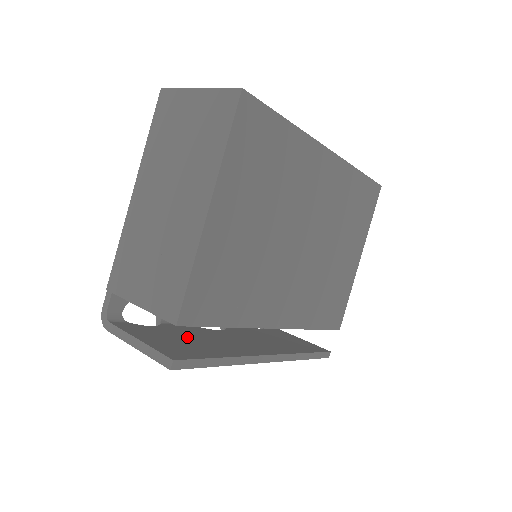
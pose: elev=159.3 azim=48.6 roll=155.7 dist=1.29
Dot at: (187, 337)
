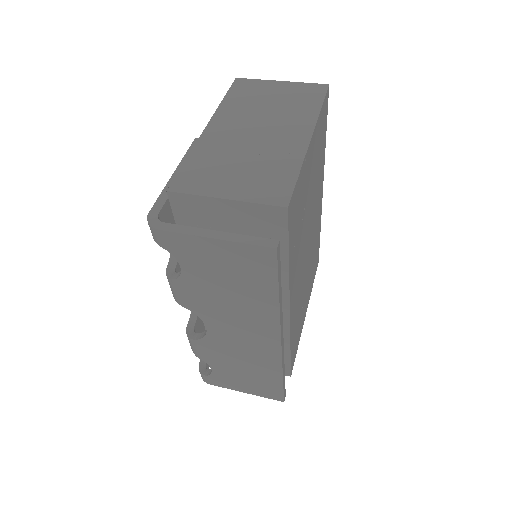
Dot at: occluded
